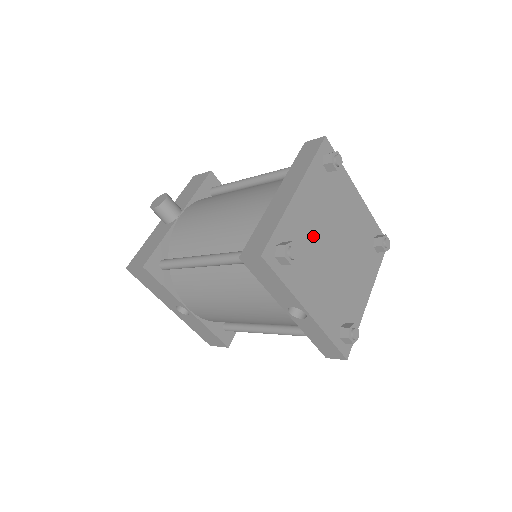
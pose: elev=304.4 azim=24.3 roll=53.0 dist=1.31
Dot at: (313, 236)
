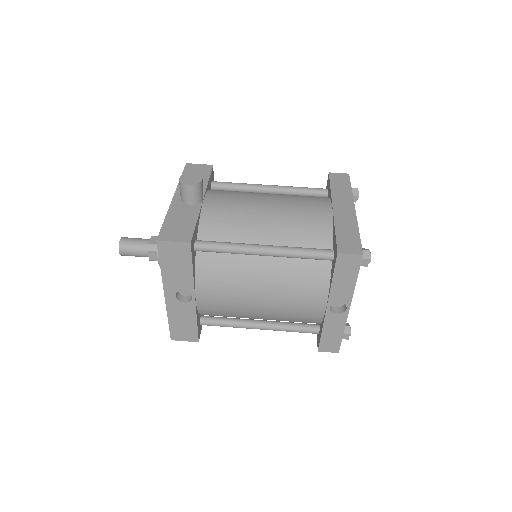
Dot at: occluded
